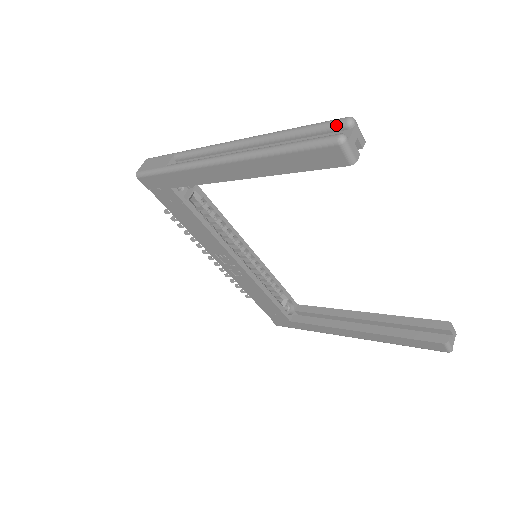
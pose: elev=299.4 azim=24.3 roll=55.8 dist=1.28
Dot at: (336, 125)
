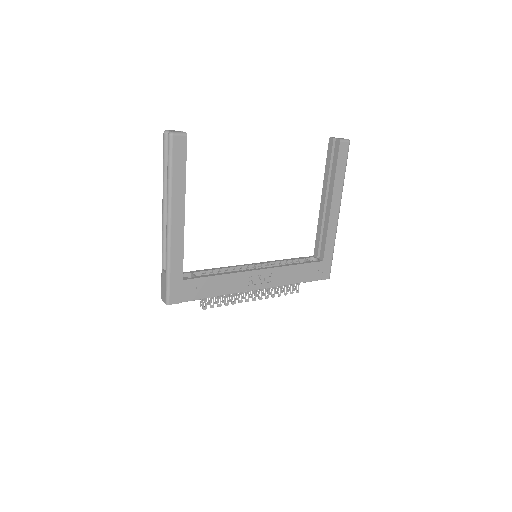
Dot at: (165, 140)
